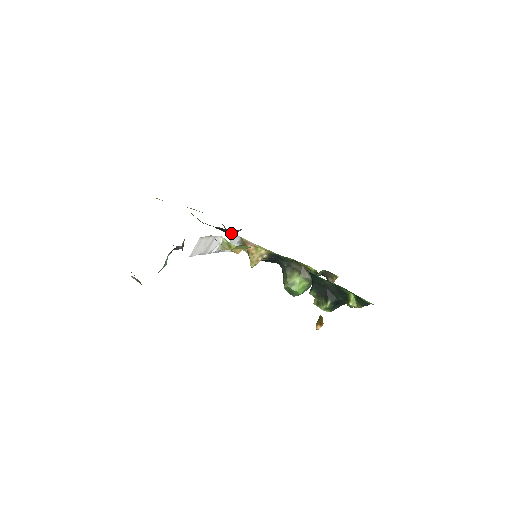
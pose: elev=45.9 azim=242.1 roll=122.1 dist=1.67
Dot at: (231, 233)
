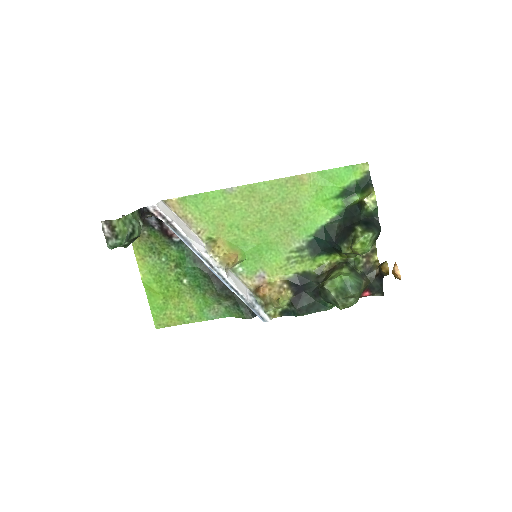
Dot at: (249, 314)
